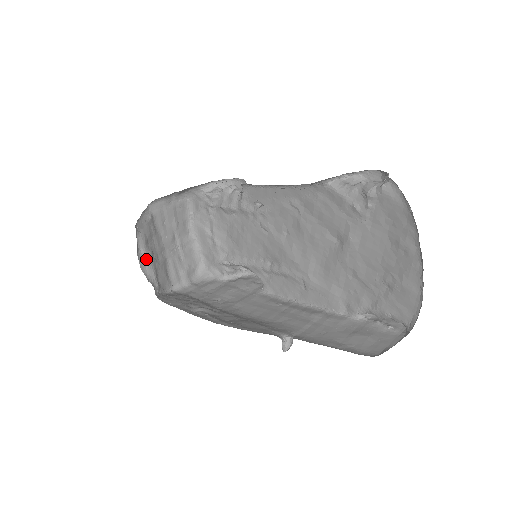
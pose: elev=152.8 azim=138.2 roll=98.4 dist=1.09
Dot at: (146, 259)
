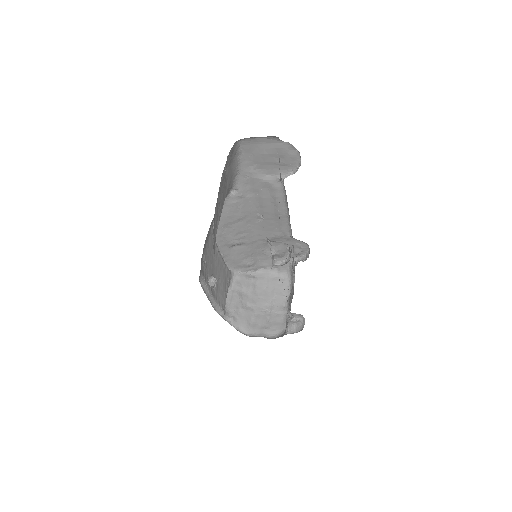
Dot at: (233, 298)
